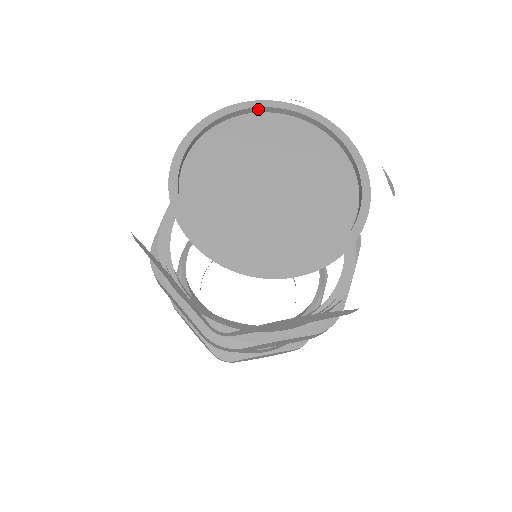
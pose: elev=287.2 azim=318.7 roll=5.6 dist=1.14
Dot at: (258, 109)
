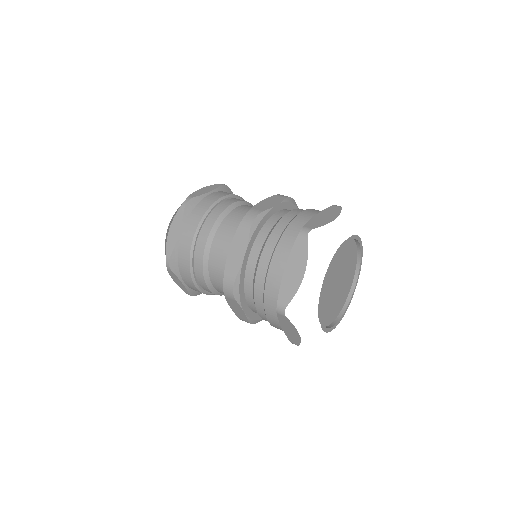
Dot at: (360, 250)
